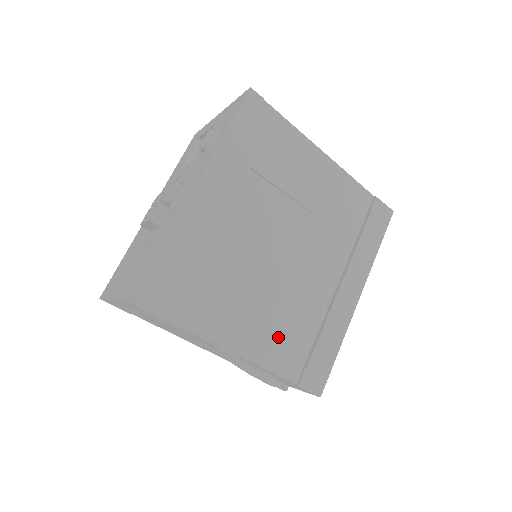
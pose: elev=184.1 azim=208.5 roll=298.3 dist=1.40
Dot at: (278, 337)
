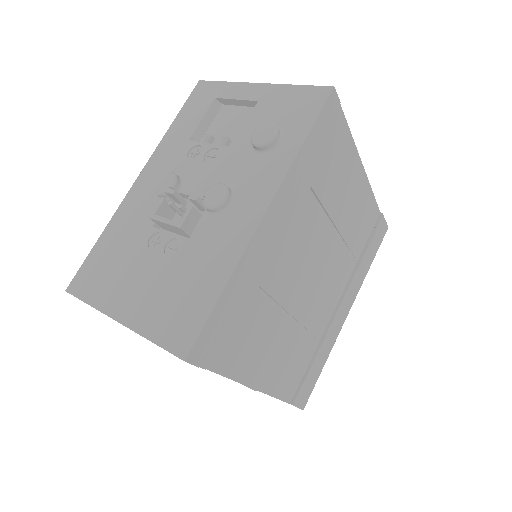
Dot at: (289, 364)
